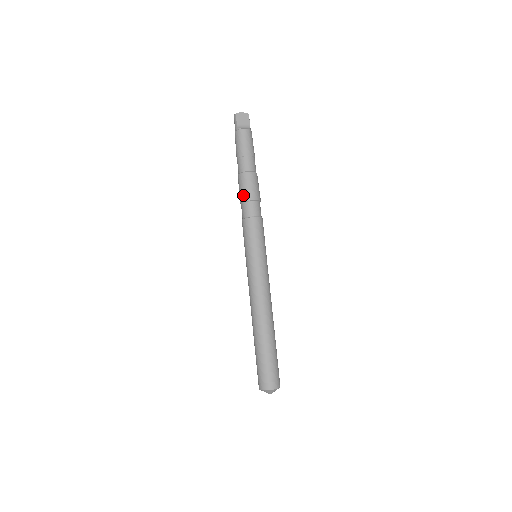
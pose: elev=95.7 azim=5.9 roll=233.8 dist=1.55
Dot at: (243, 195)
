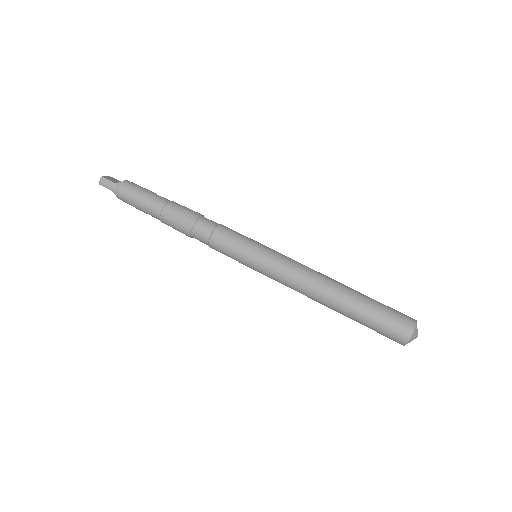
Dot at: (189, 217)
